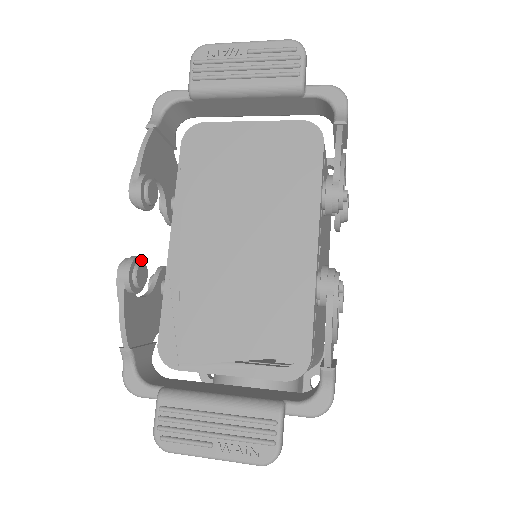
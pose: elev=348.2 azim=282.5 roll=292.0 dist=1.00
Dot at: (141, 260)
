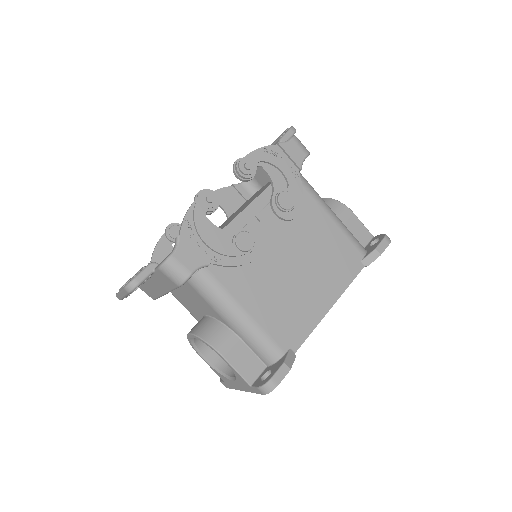
Dot at: occluded
